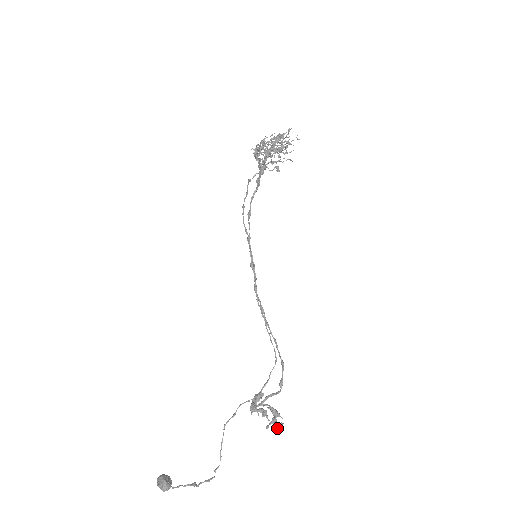
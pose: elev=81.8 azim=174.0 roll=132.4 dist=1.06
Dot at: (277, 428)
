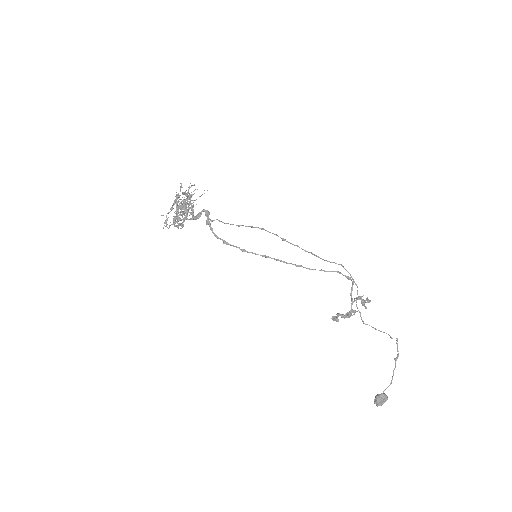
Dot at: (369, 301)
